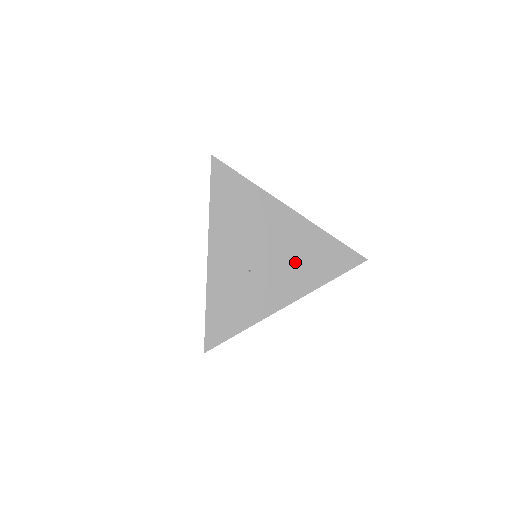
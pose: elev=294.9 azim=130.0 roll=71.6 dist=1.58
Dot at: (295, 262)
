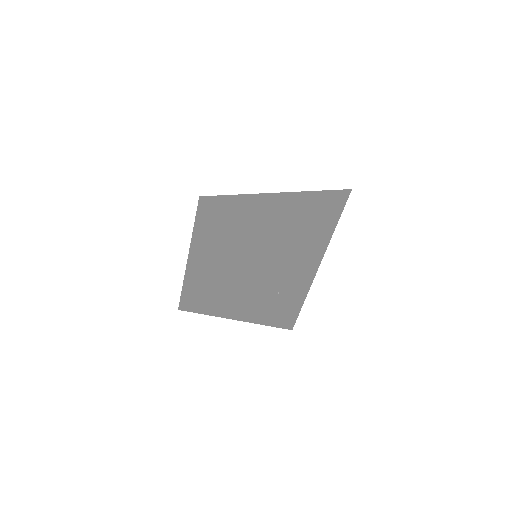
Dot at: (302, 256)
